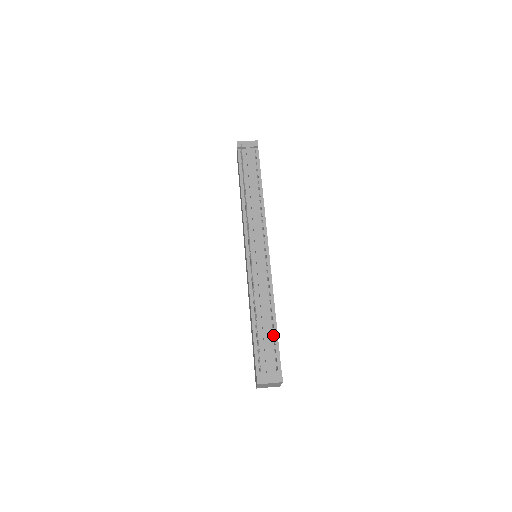
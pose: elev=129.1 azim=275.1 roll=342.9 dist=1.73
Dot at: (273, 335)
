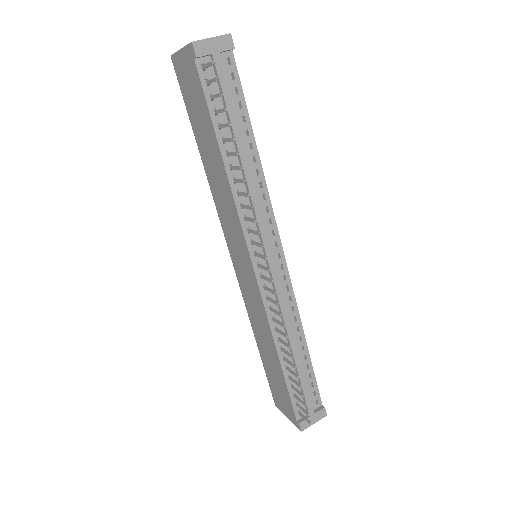
Dot at: occluded
